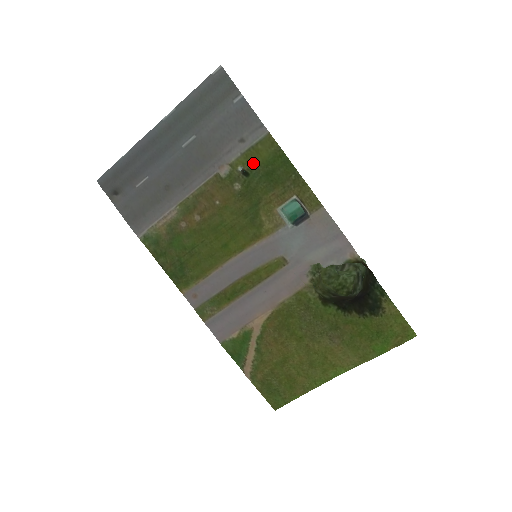
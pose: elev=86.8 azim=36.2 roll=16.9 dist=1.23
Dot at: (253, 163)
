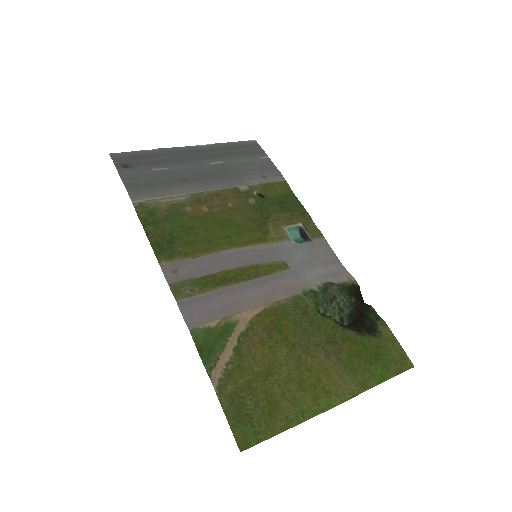
Dot at: (269, 193)
